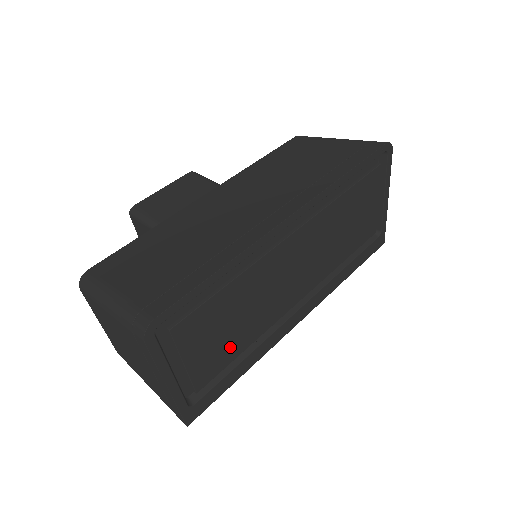
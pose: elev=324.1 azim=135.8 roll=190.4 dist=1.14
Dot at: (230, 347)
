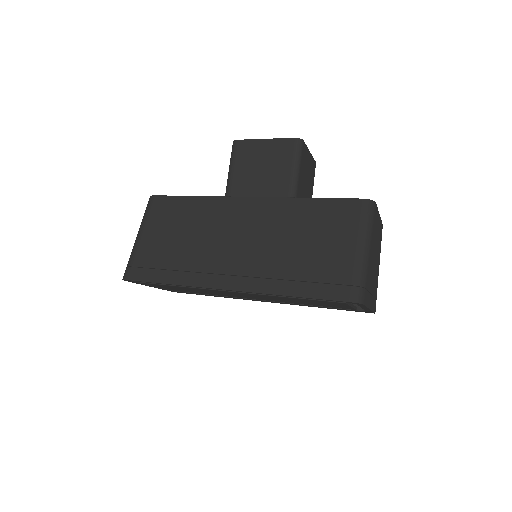
Dot at: (195, 292)
